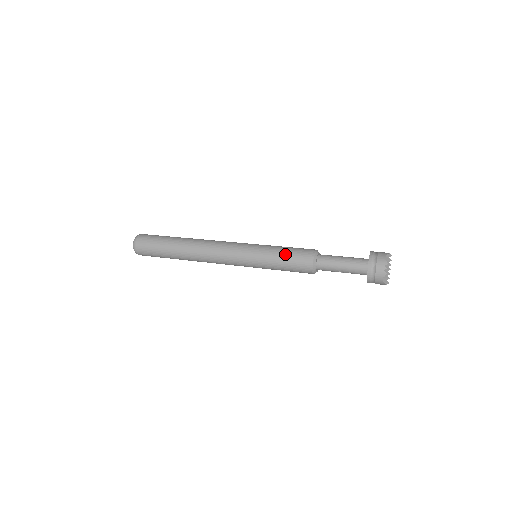
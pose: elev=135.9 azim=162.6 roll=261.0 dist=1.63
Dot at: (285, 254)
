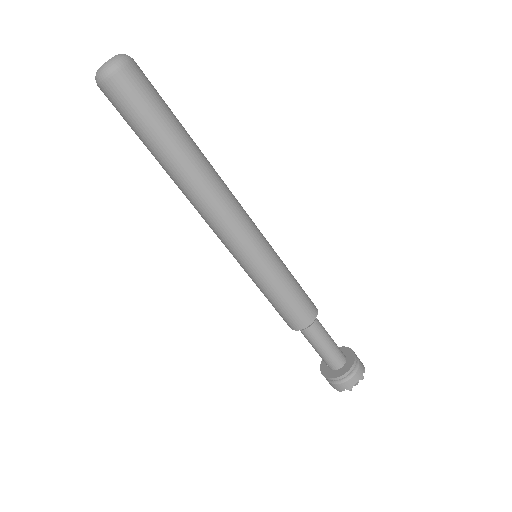
Dot at: (284, 301)
